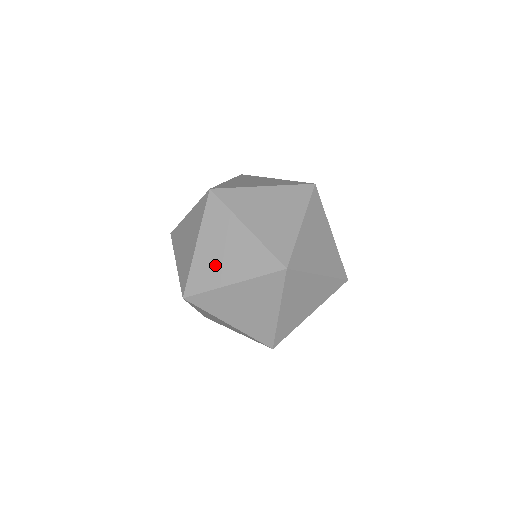
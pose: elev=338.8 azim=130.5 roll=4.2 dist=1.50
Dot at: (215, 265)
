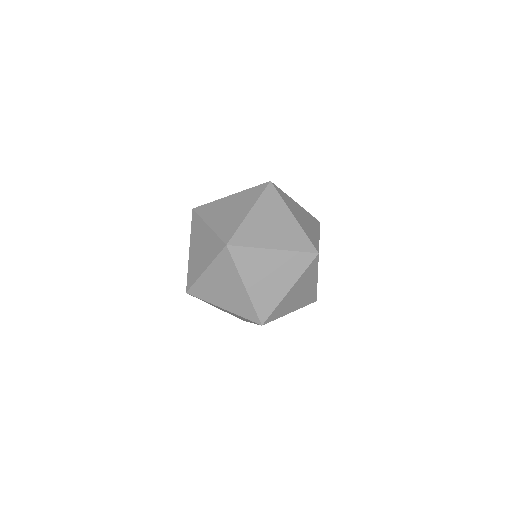
Dot at: (219, 211)
